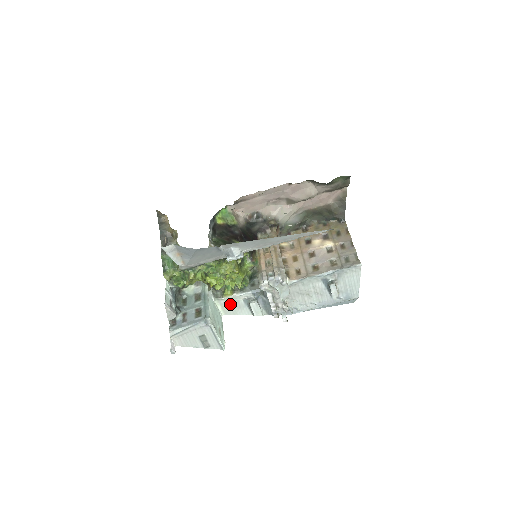
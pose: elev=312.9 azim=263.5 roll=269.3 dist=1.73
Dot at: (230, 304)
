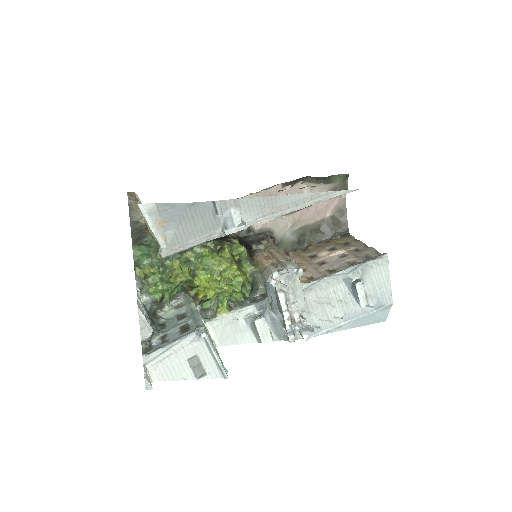
Dot at: (226, 327)
